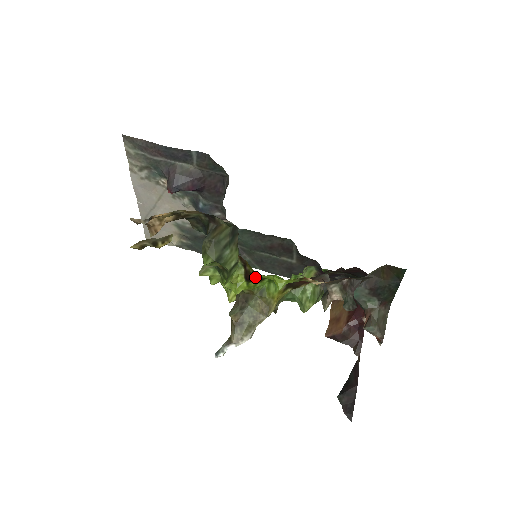
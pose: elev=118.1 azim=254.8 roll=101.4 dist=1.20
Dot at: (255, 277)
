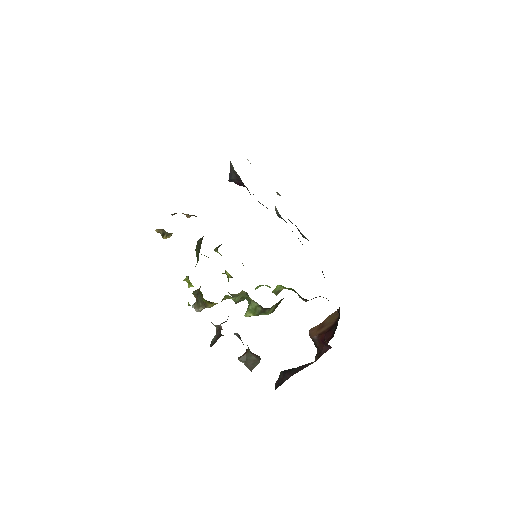
Dot at: occluded
